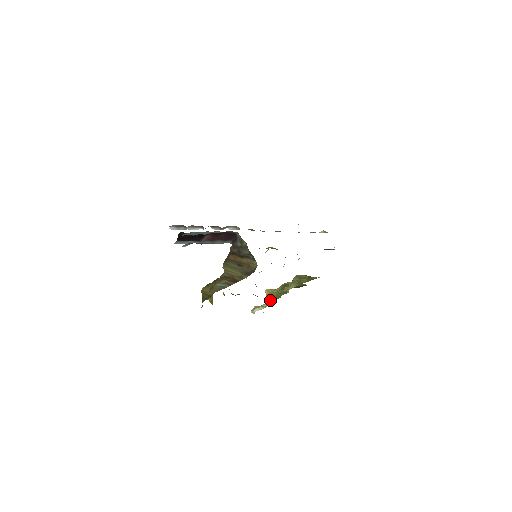
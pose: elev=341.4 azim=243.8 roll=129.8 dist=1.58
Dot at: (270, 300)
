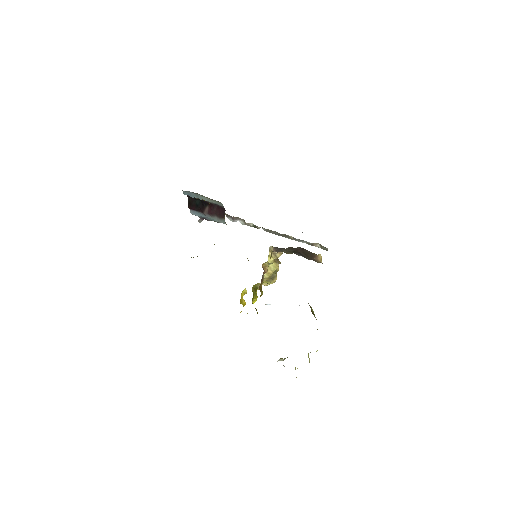
Dot at: occluded
